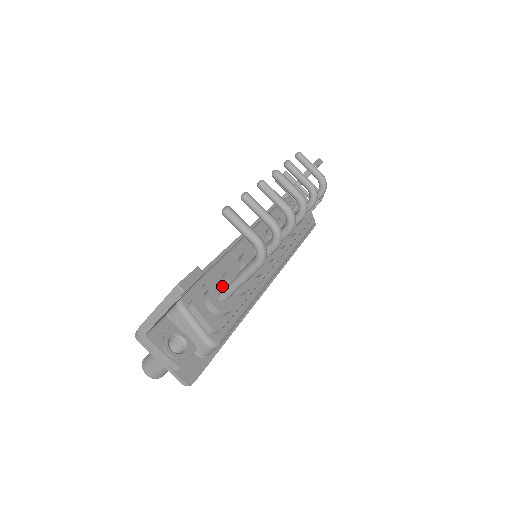
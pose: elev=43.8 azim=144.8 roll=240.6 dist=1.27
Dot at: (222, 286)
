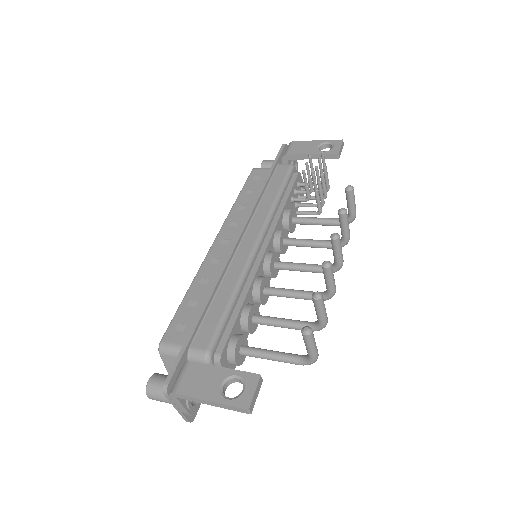
Dot at: (244, 335)
